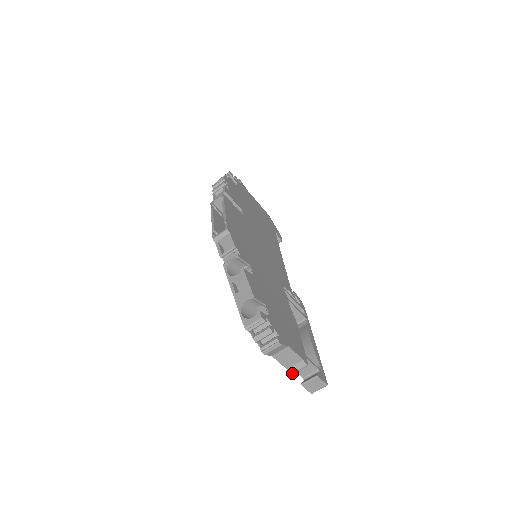
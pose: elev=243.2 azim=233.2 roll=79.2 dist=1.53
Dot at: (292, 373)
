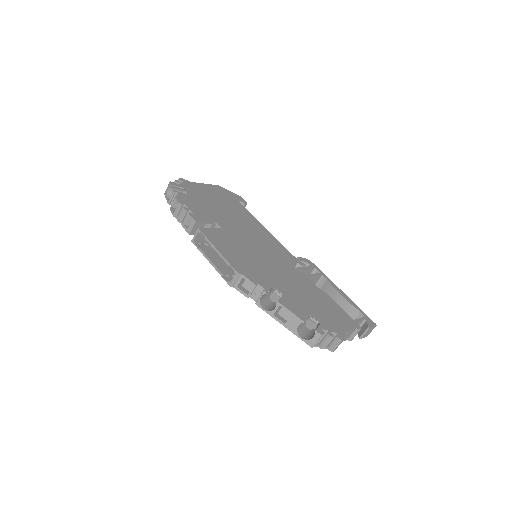
Dot at: occluded
